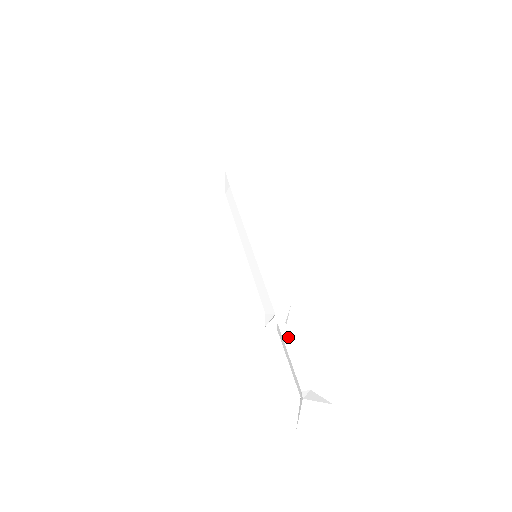
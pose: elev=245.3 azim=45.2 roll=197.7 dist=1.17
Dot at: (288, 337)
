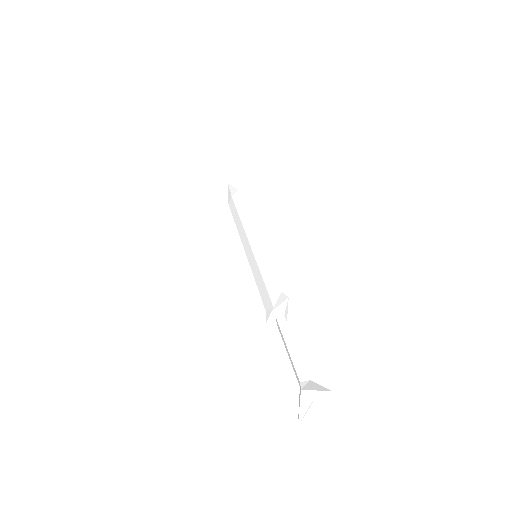
Dot at: (287, 329)
